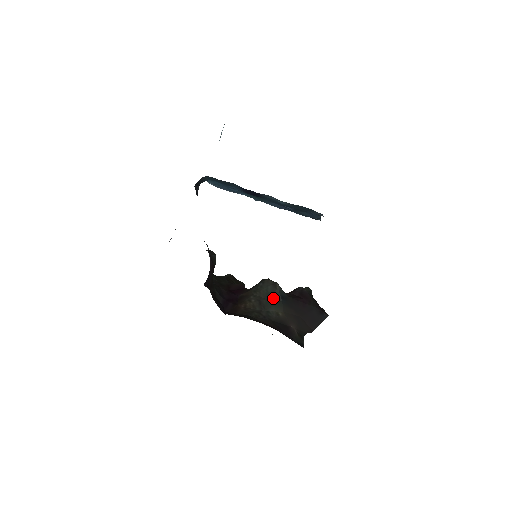
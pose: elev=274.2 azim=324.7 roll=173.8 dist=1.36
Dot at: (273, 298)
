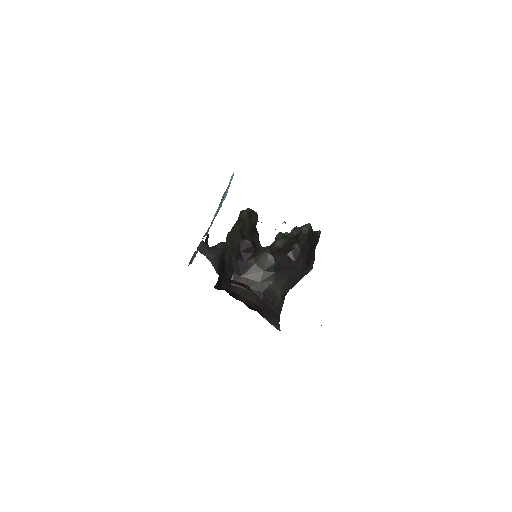
Dot at: (268, 270)
